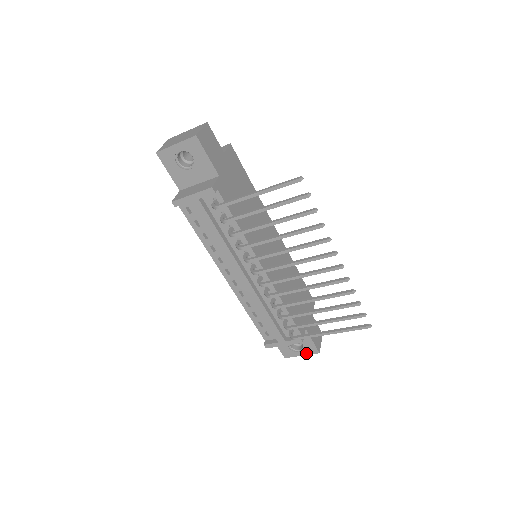
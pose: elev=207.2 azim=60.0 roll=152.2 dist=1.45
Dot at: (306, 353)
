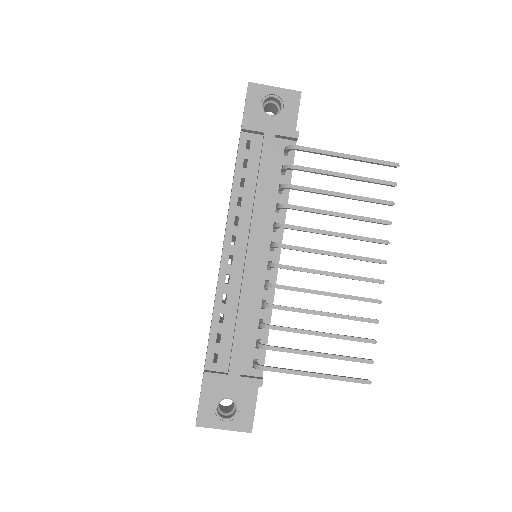
Dot at: (233, 426)
